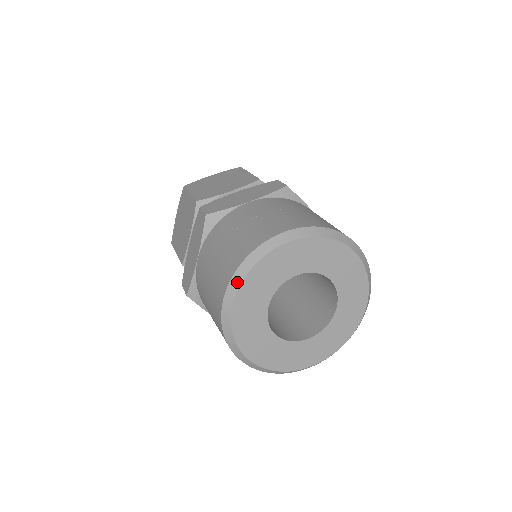
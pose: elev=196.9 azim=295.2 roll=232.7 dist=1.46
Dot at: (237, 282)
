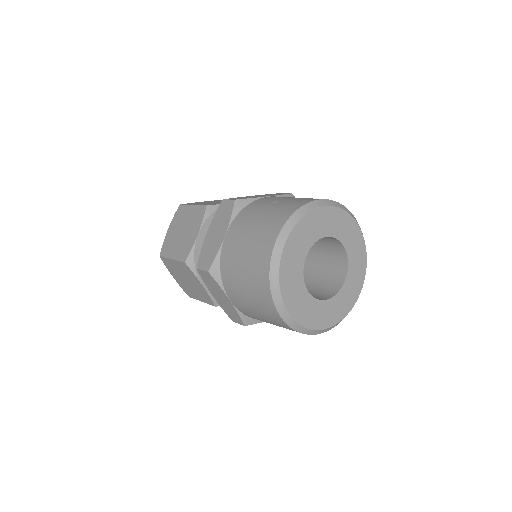
Dot at: (288, 230)
